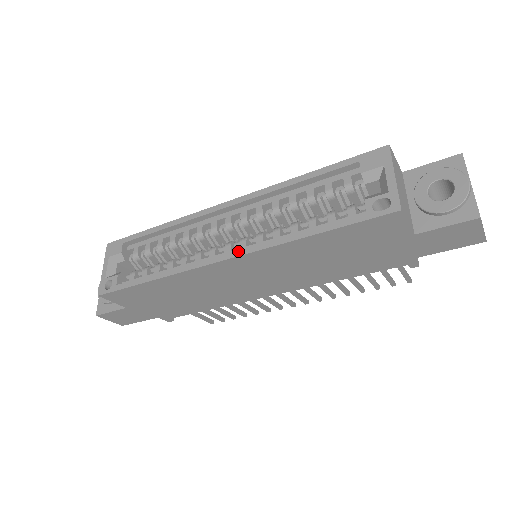
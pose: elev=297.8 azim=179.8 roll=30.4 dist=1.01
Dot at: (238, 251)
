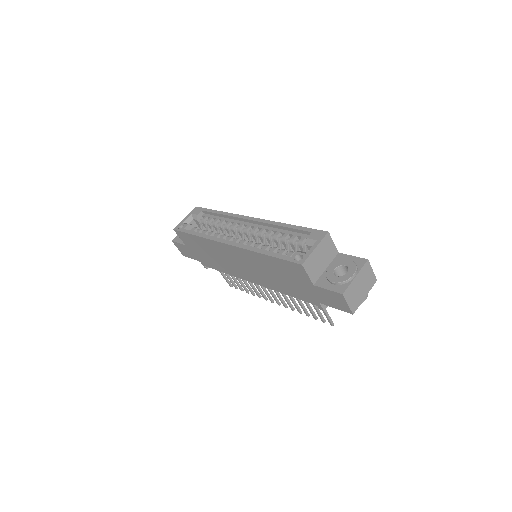
Dot at: (236, 243)
